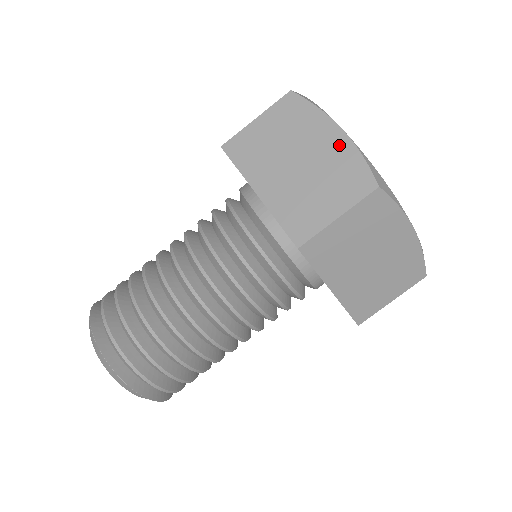
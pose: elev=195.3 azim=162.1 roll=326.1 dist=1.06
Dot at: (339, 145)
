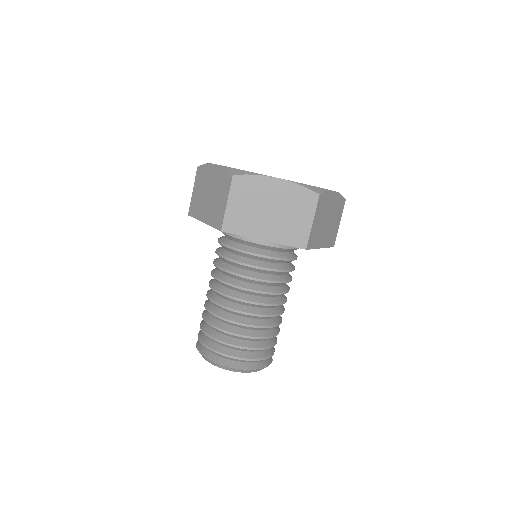
Dot at: (217, 172)
